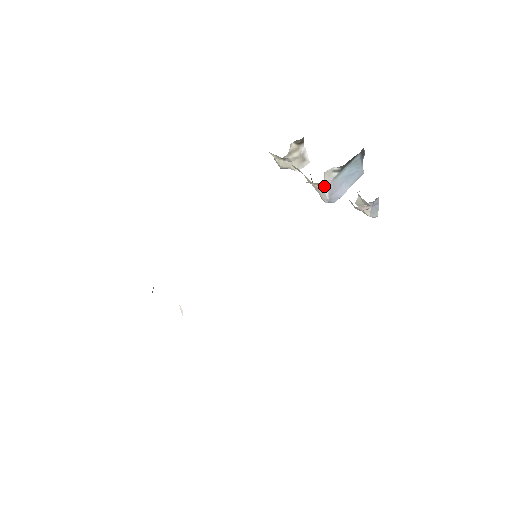
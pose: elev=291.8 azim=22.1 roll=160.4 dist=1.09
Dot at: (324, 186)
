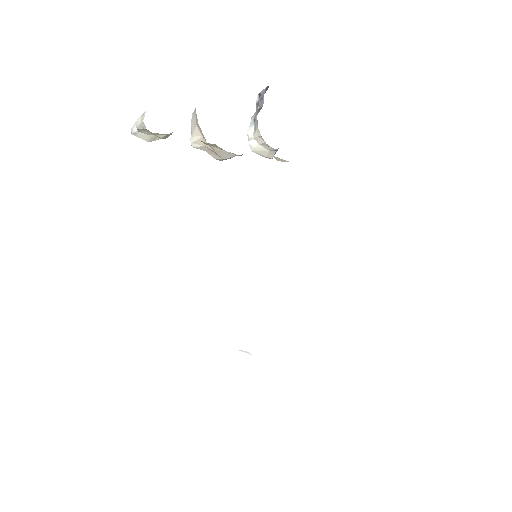
Dot at: occluded
